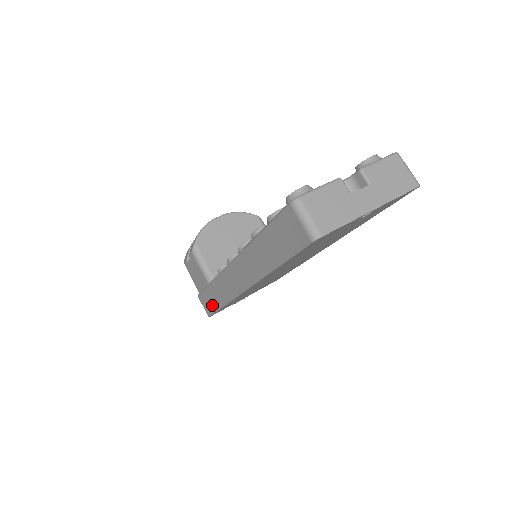
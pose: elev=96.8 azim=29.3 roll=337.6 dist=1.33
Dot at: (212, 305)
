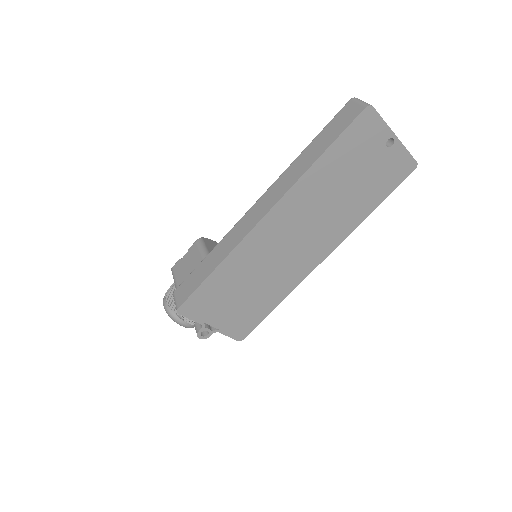
Dot at: (197, 281)
